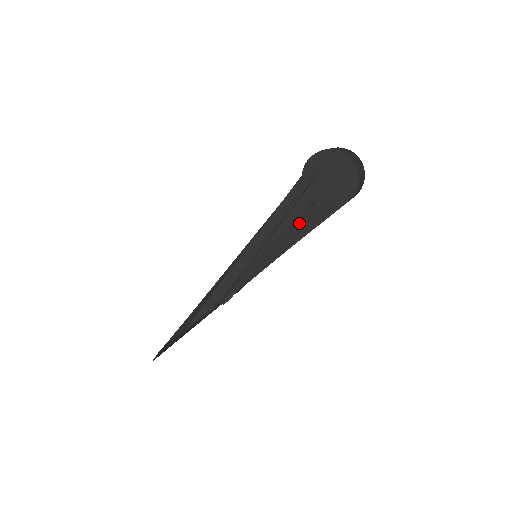
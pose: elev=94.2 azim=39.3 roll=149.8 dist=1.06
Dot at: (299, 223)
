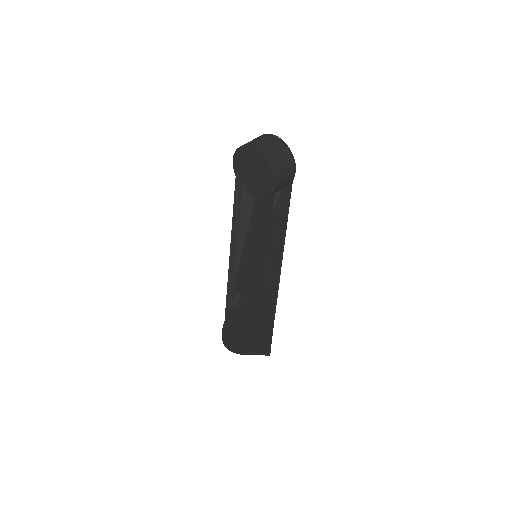
Dot at: (254, 221)
